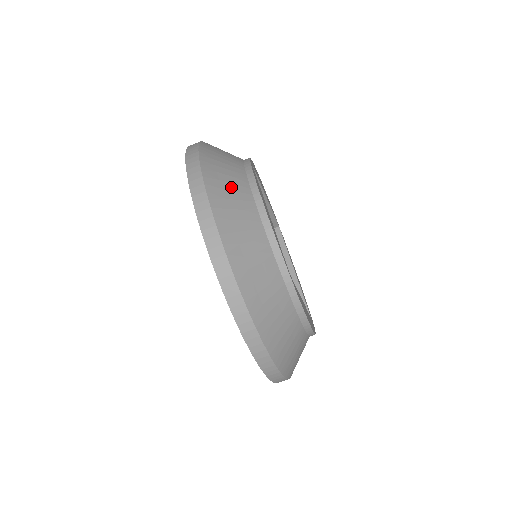
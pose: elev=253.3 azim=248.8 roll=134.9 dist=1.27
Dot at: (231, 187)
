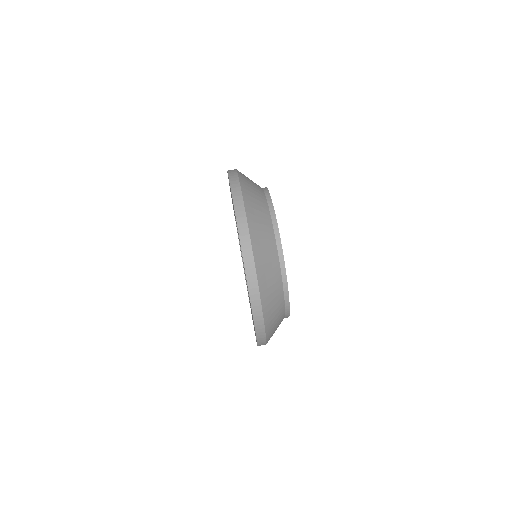
Dot at: (254, 189)
